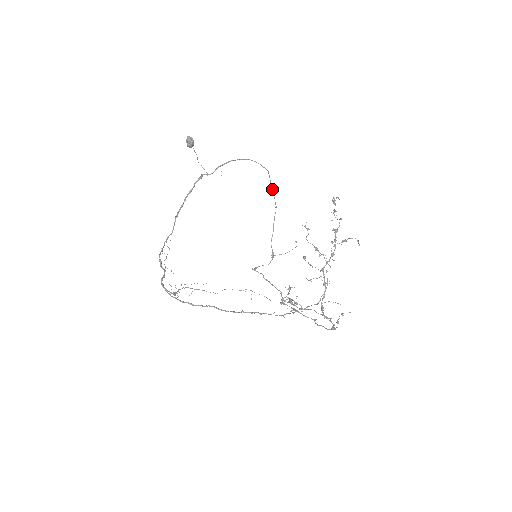
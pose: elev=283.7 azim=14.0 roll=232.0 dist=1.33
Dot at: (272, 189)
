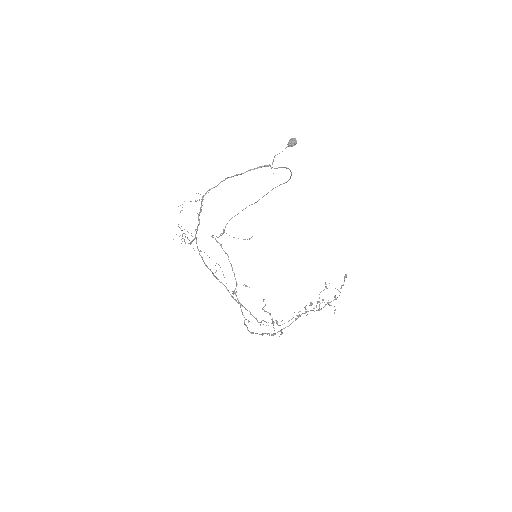
Dot at: occluded
